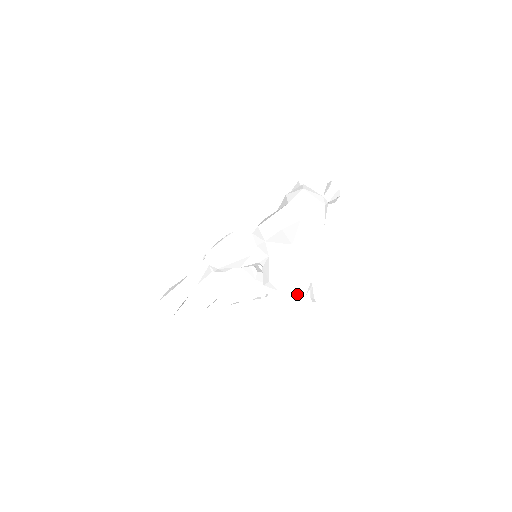
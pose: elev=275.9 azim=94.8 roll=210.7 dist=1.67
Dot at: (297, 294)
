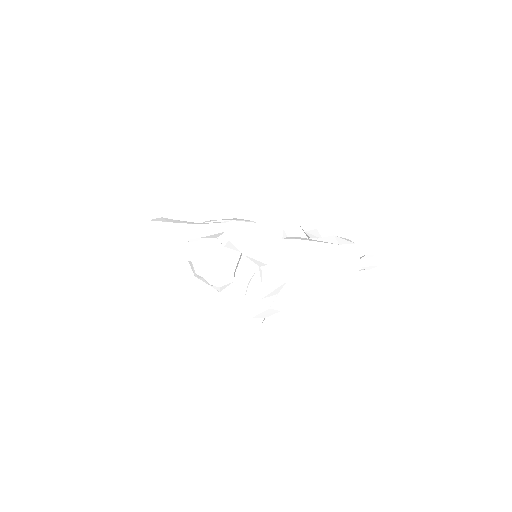
Dot at: (266, 312)
